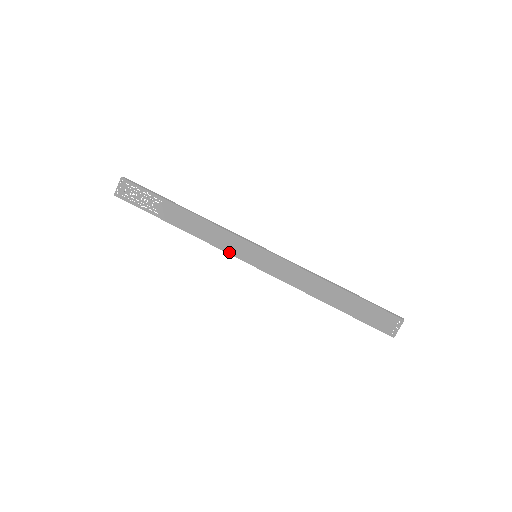
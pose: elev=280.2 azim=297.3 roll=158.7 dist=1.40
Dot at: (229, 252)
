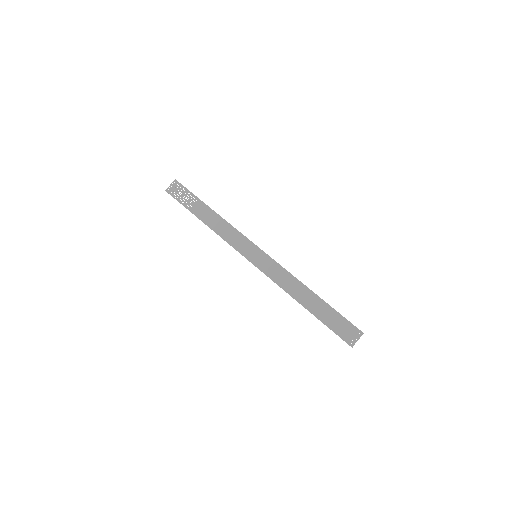
Dot at: (236, 248)
